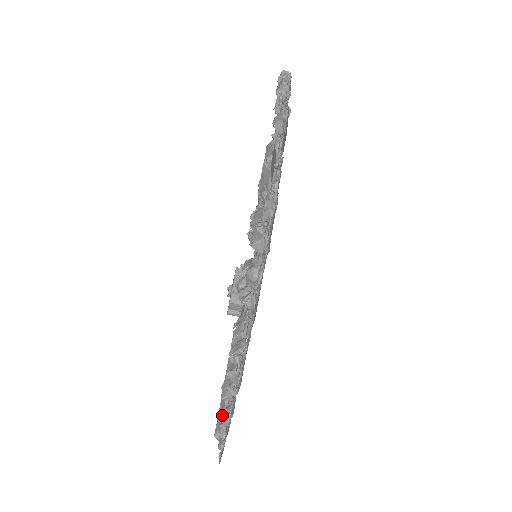
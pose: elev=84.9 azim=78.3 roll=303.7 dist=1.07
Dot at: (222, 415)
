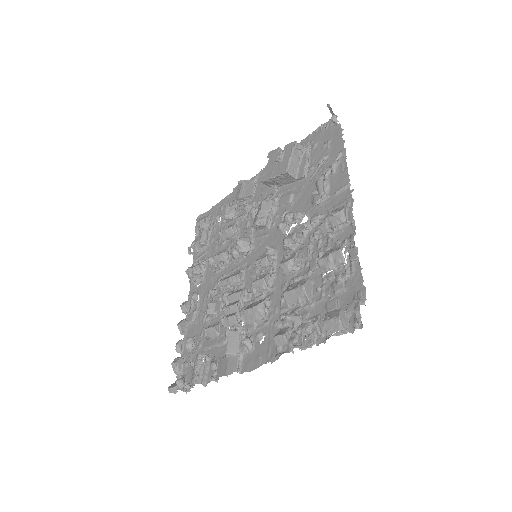
Dot at: (193, 249)
